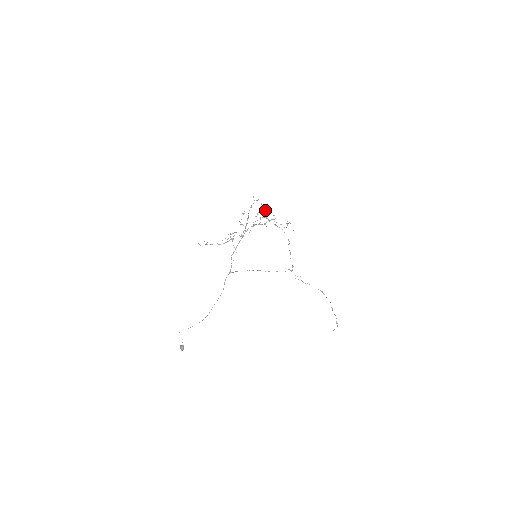
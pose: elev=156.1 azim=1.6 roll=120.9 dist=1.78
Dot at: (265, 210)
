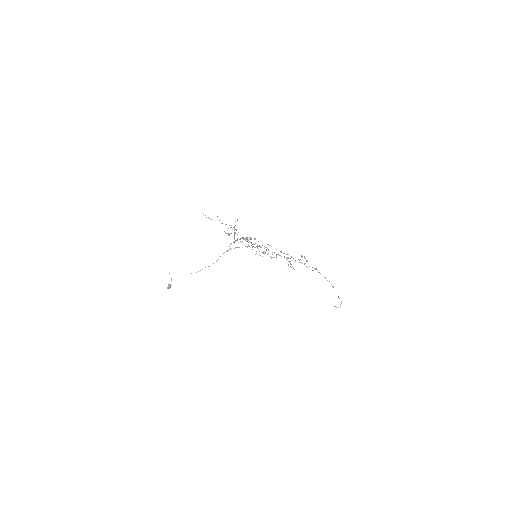
Dot at: occluded
